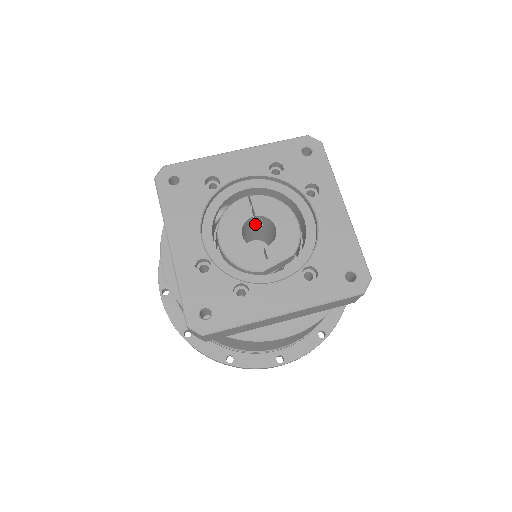
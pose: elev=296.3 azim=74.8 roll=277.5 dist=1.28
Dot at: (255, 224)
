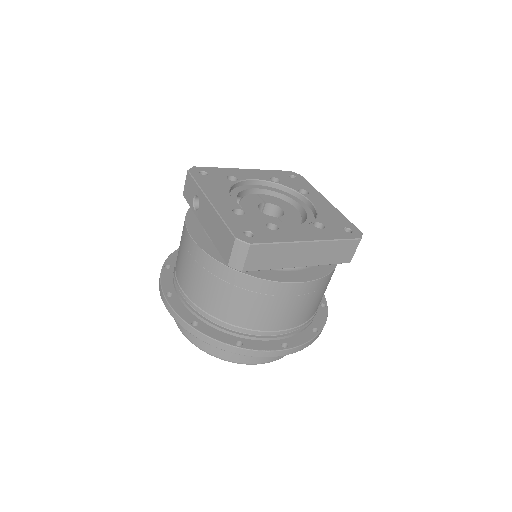
Dot at: occluded
